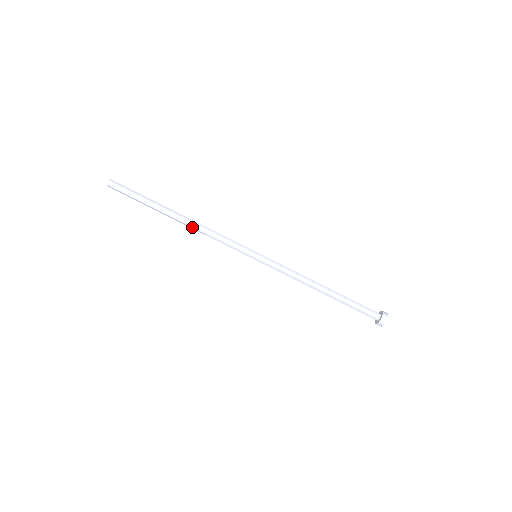
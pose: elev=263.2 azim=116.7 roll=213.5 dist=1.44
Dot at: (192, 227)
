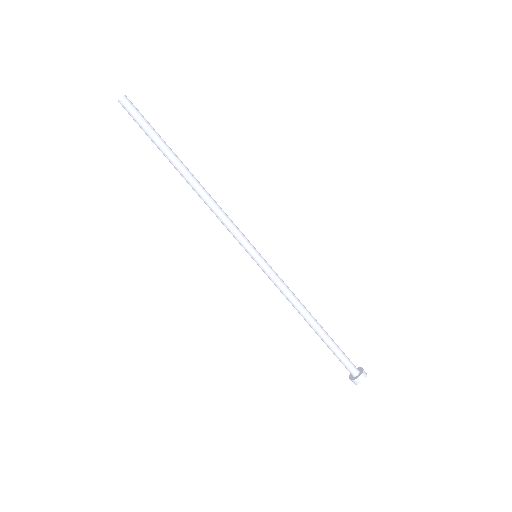
Dot at: (198, 194)
